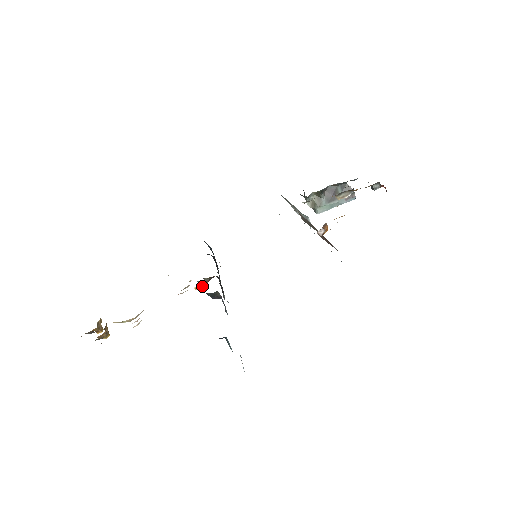
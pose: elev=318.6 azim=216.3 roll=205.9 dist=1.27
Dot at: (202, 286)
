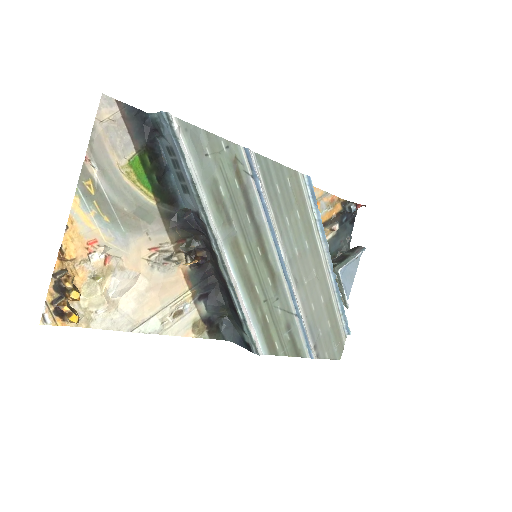
Dot at: (192, 262)
